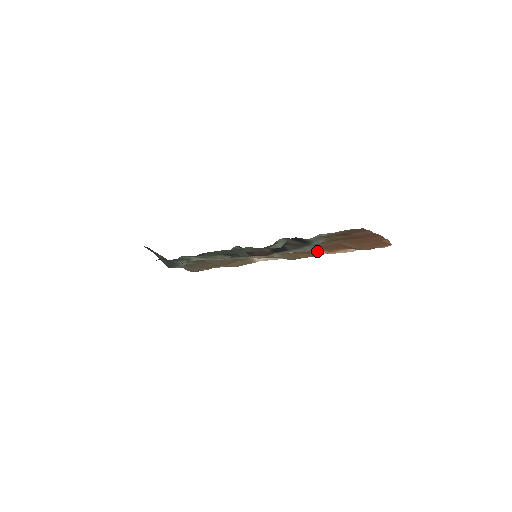
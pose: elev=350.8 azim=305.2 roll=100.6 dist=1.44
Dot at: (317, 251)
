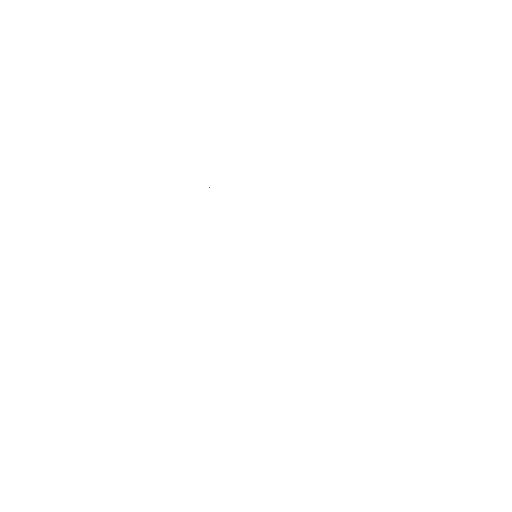
Dot at: occluded
